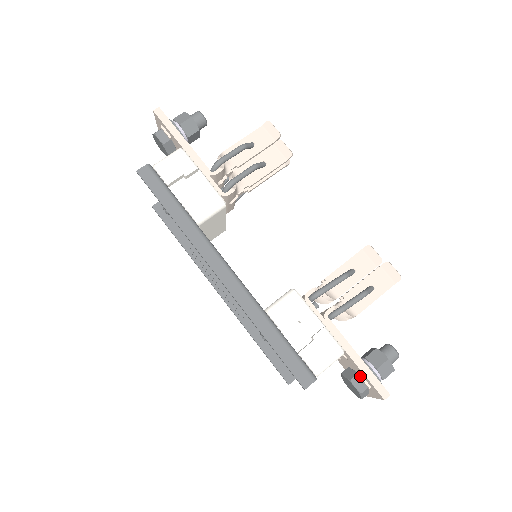
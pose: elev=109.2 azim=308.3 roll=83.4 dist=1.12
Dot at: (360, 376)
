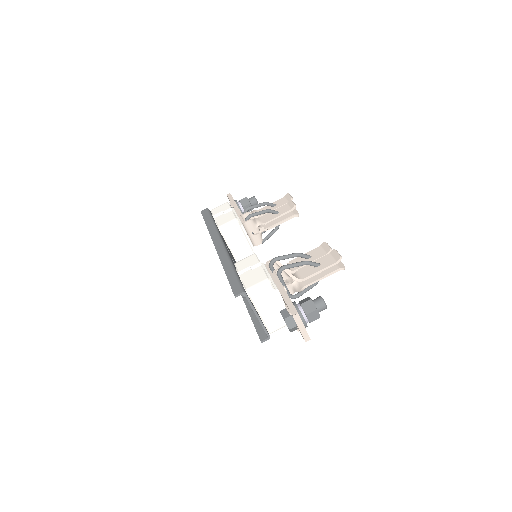
Dot at: (286, 307)
